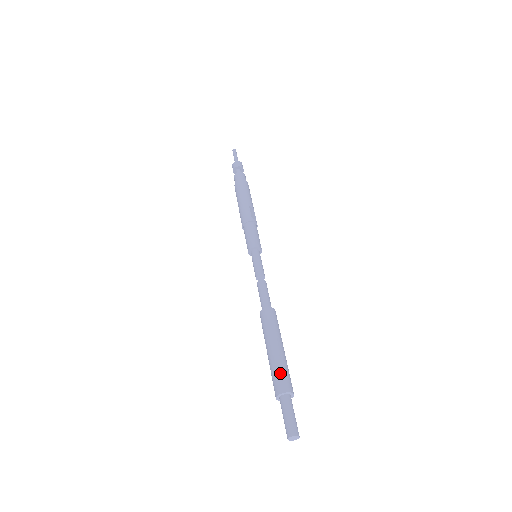
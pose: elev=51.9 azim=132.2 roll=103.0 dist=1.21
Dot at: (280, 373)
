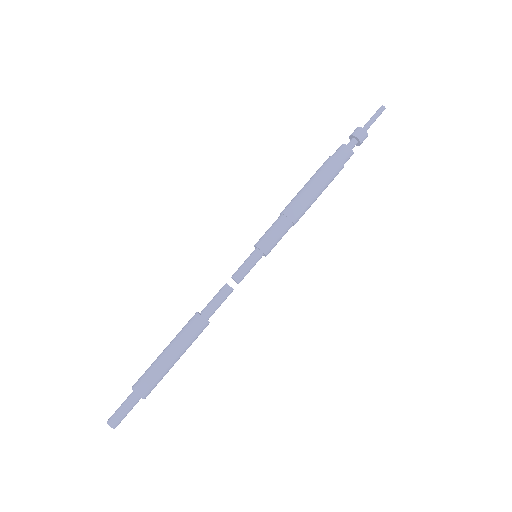
Dot at: (146, 374)
